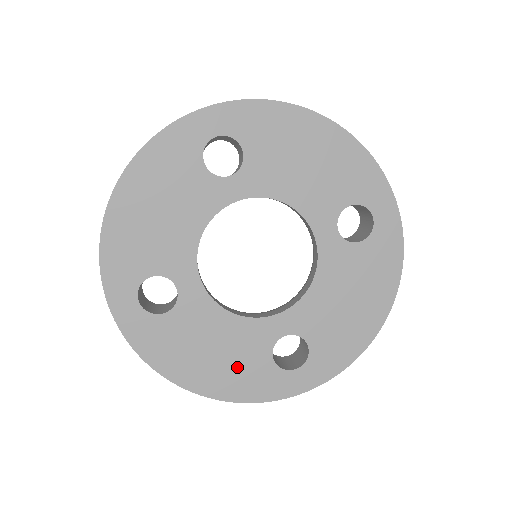
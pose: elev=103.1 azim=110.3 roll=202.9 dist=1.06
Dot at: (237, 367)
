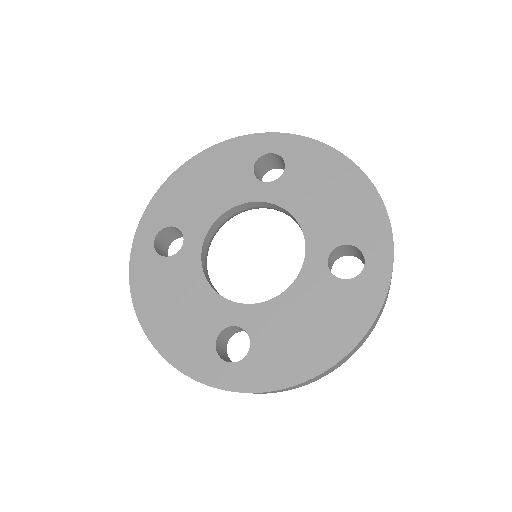
Dot at: (186, 330)
